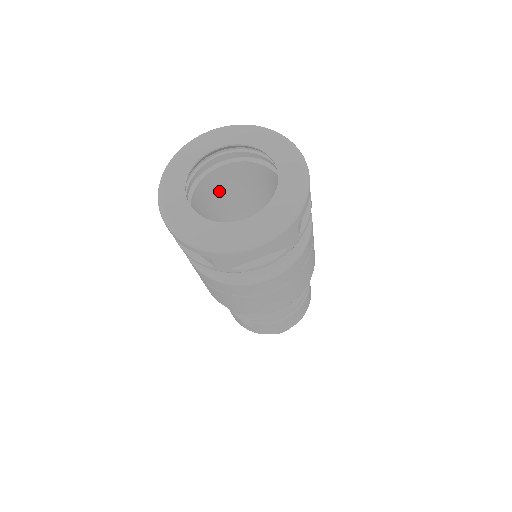
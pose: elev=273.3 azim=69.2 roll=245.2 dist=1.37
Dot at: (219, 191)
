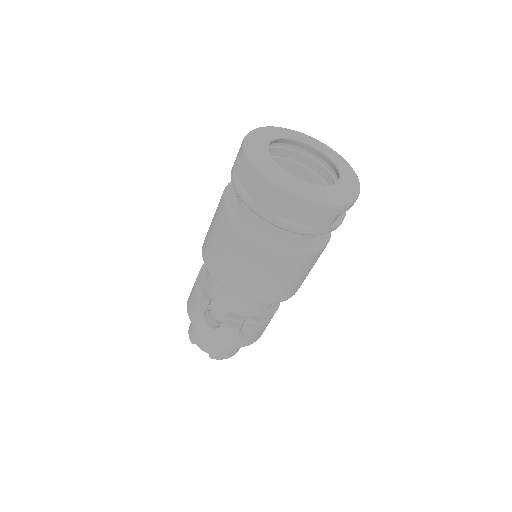
Dot at: occluded
